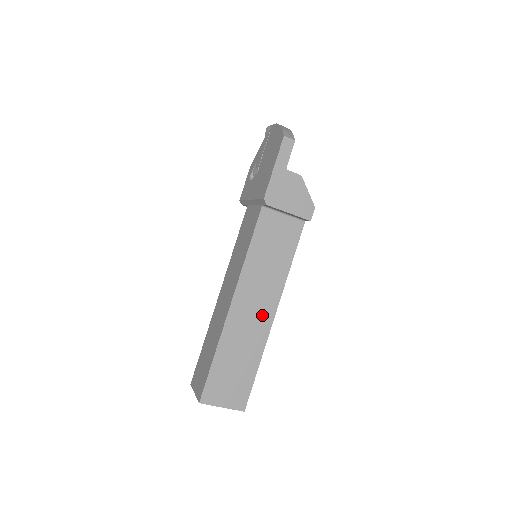
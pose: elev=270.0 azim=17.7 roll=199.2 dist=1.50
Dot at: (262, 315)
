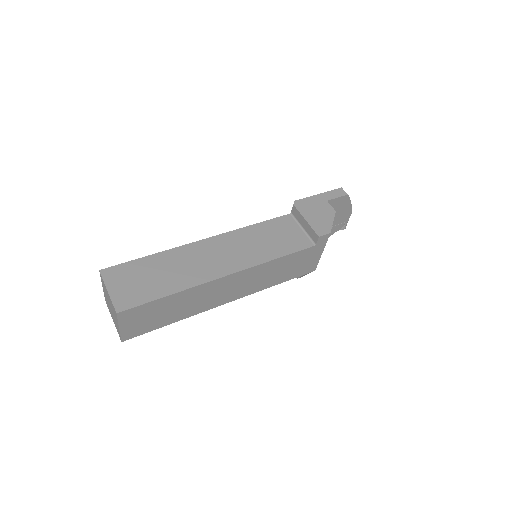
Dot at: (218, 266)
